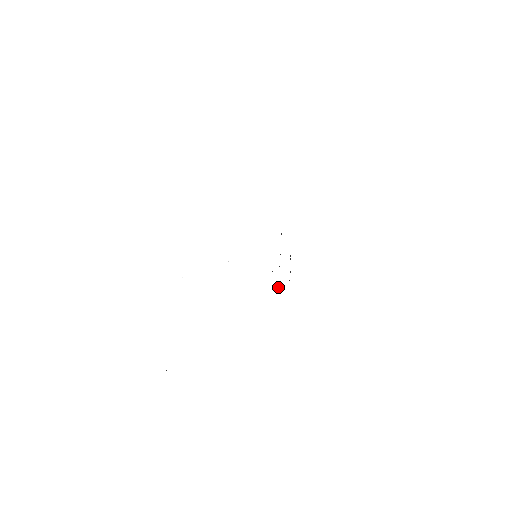
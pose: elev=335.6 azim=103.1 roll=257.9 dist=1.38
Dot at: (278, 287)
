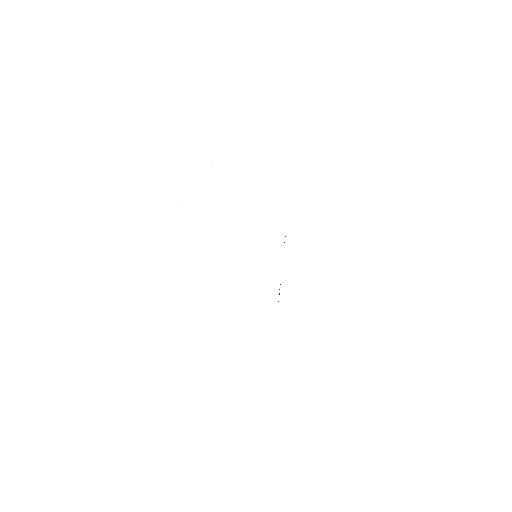
Dot at: occluded
